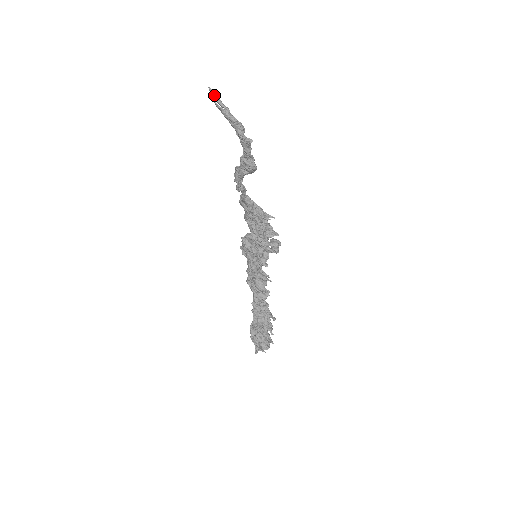
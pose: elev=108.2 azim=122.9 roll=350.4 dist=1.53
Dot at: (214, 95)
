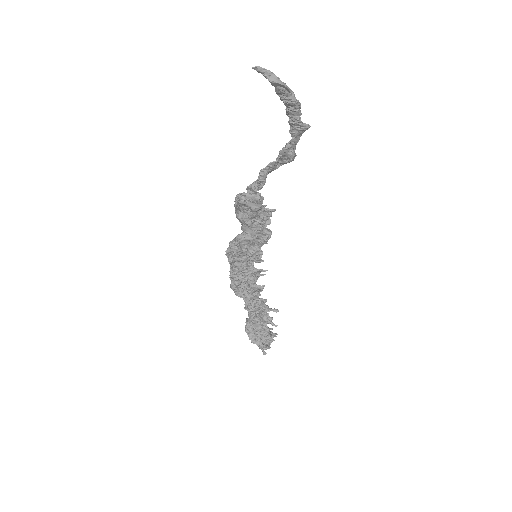
Dot at: (273, 76)
